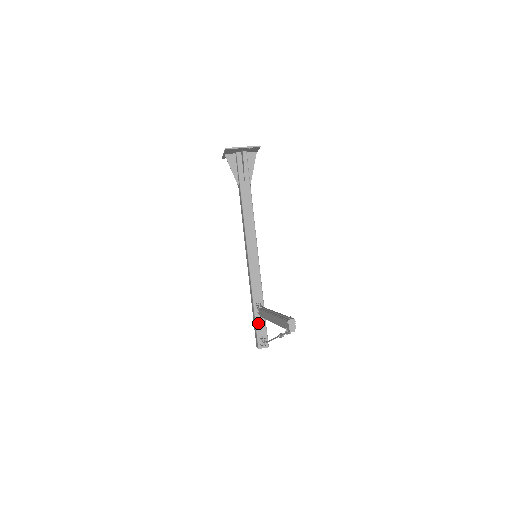
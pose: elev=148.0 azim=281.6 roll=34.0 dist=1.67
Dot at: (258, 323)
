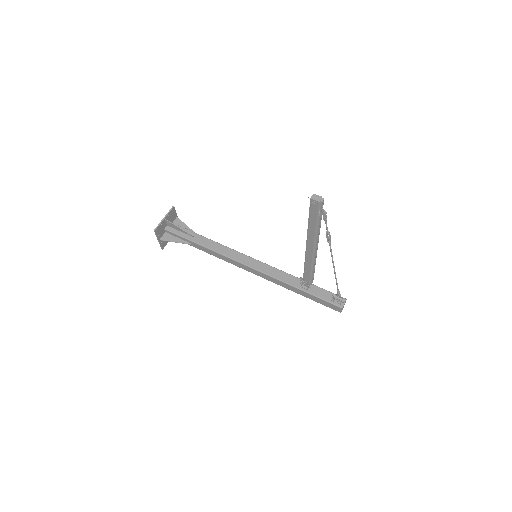
Dot at: (318, 295)
